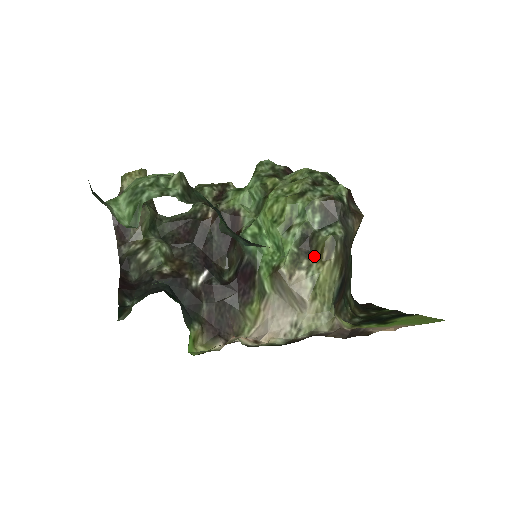
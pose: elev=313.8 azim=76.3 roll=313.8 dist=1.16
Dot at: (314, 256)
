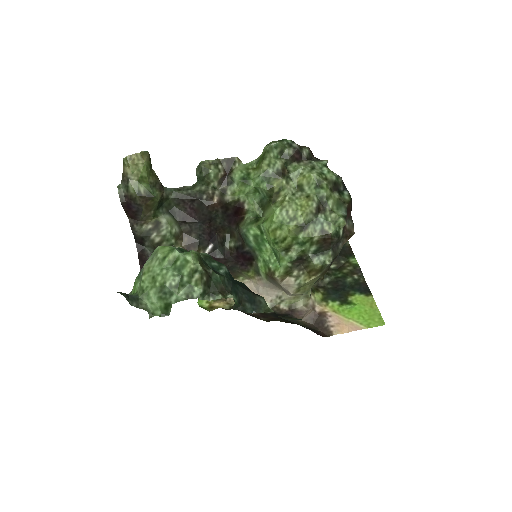
Dot at: (304, 269)
